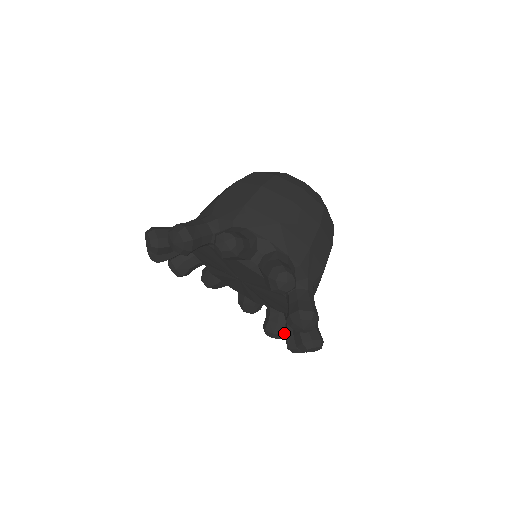
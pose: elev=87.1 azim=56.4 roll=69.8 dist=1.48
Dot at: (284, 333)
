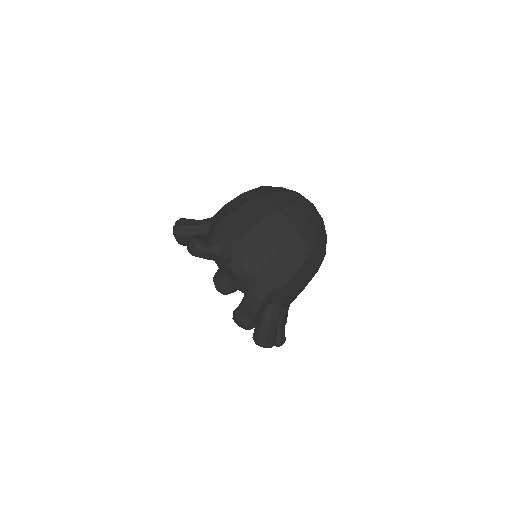
Dot at: occluded
